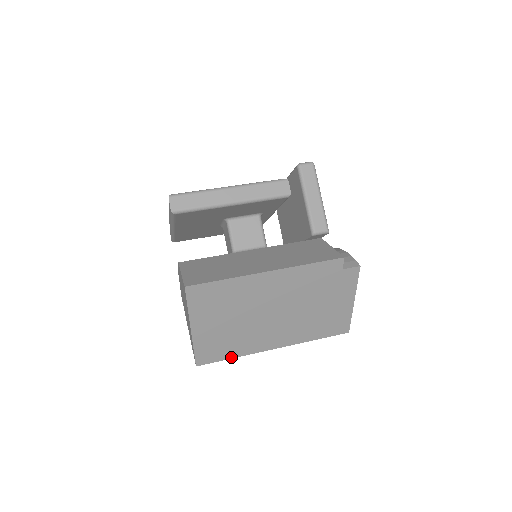
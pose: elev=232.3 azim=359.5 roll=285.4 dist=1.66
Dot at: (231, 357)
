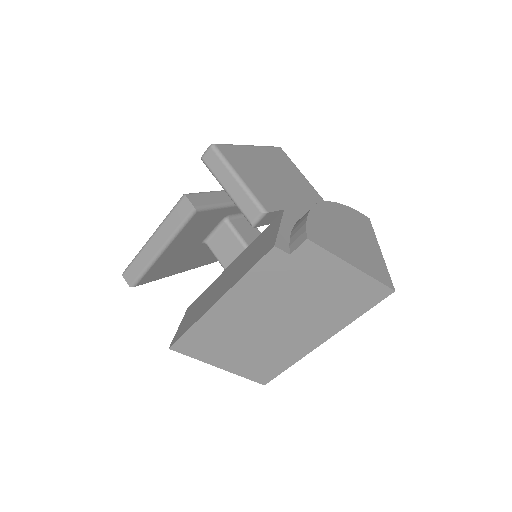
Dot at: (286, 367)
